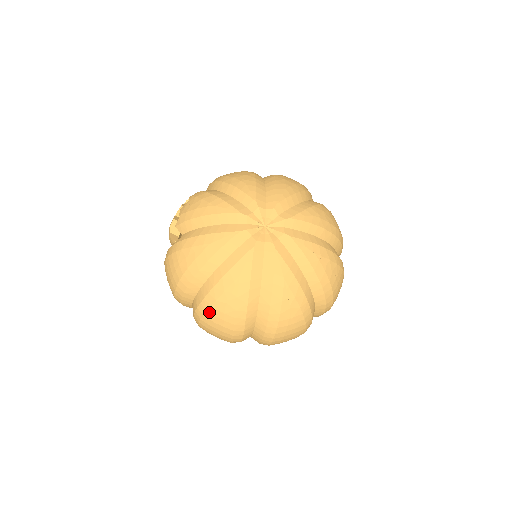
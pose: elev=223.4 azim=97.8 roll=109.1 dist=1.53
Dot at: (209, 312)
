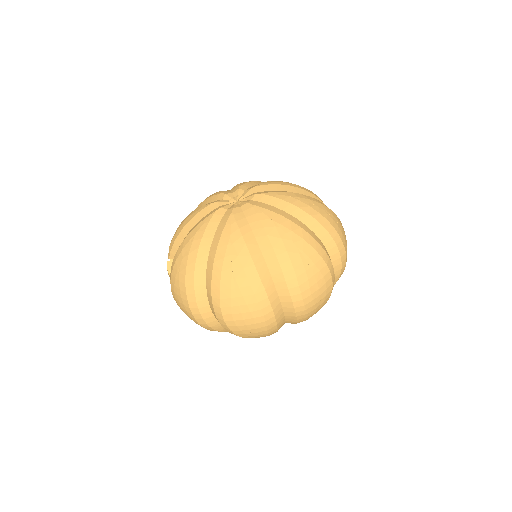
Dot at: (222, 289)
